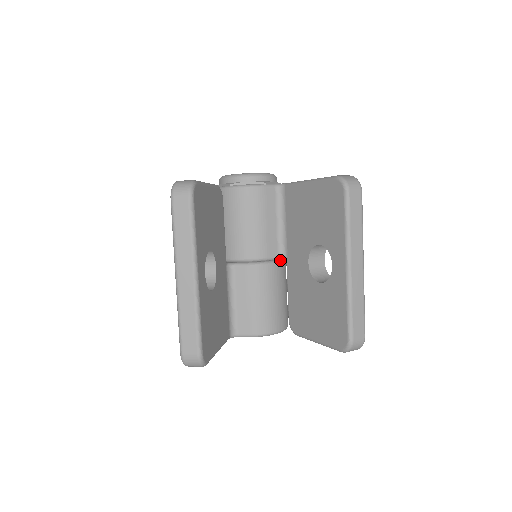
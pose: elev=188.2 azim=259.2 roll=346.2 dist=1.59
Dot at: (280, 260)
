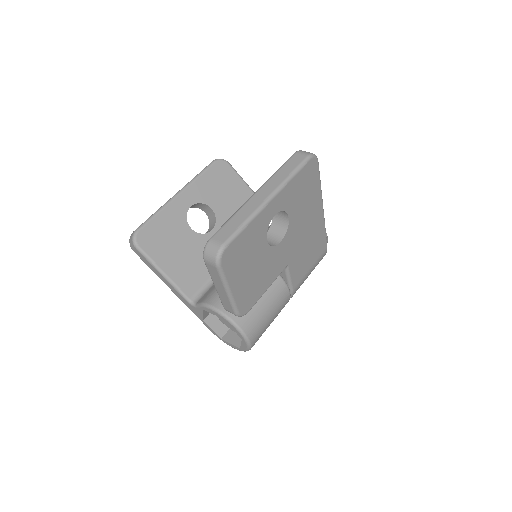
Dot at: occluded
